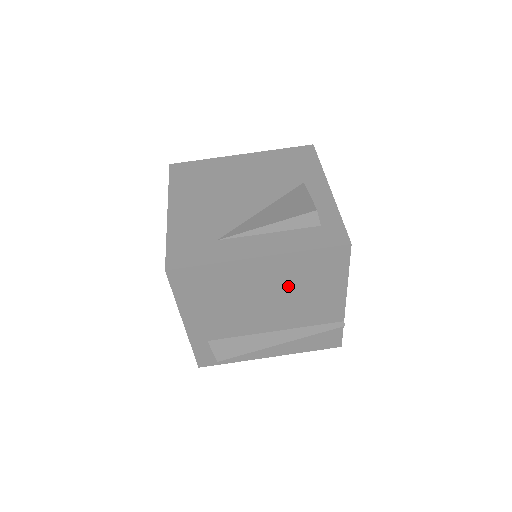
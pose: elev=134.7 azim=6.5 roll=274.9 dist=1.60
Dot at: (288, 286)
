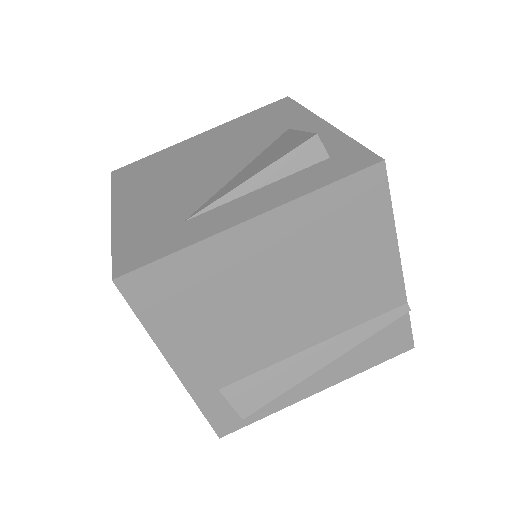
Dot at: (310, 262)
